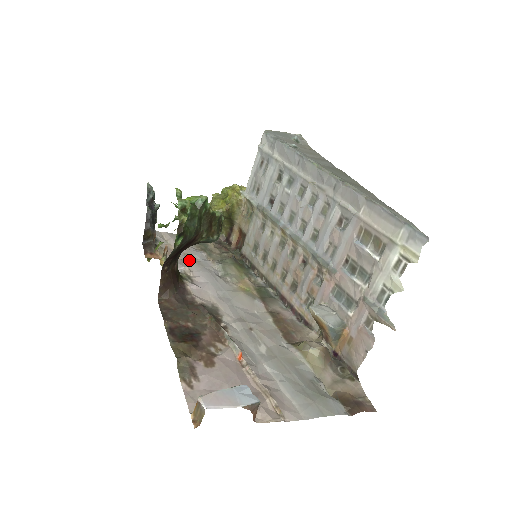
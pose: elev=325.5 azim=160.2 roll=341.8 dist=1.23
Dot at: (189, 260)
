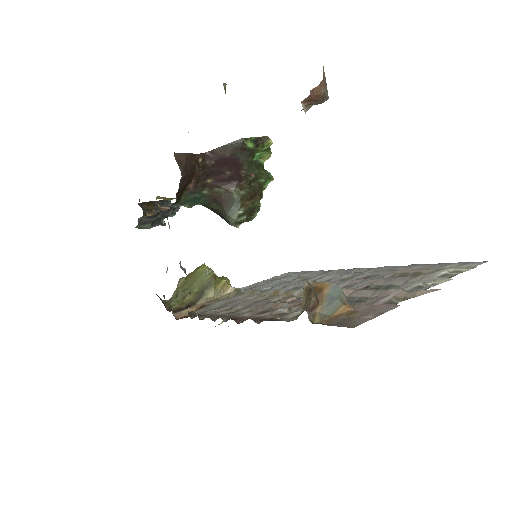
Dot at: occluded
